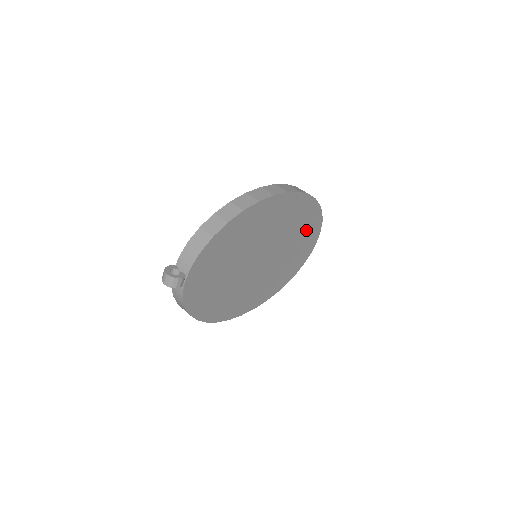
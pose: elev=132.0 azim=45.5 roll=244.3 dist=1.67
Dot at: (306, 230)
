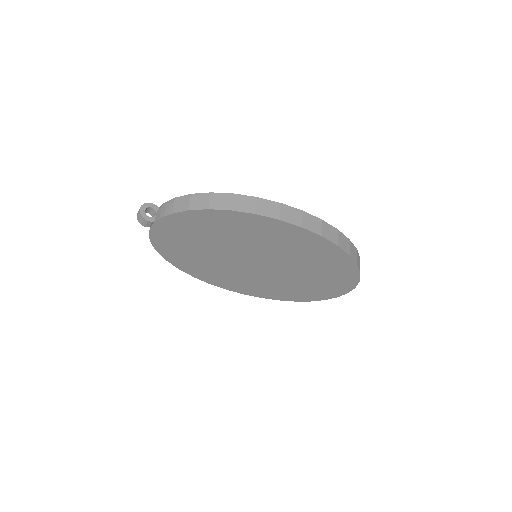
Dot at: (331, 274)
